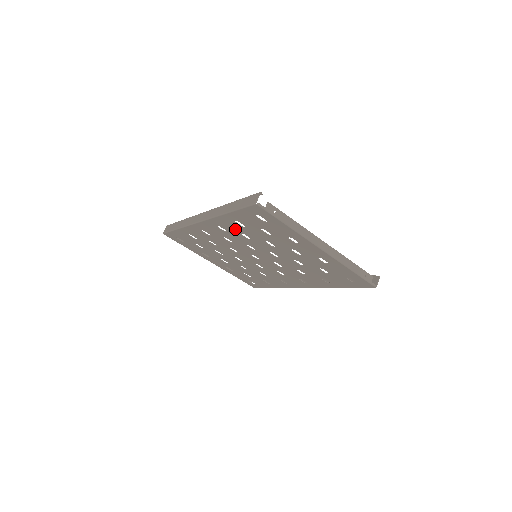
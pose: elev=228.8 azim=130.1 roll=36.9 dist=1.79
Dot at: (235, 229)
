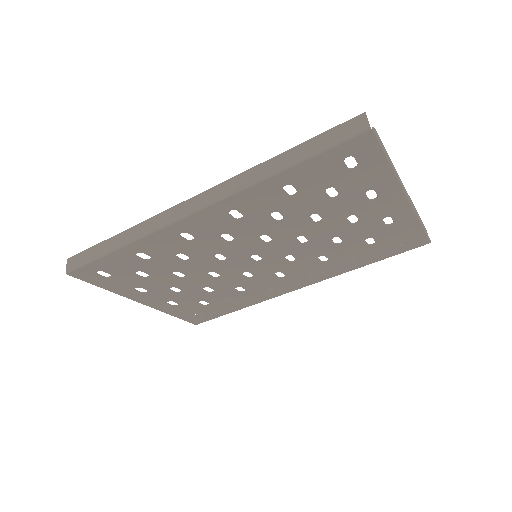
Dot at: (267, 206)
